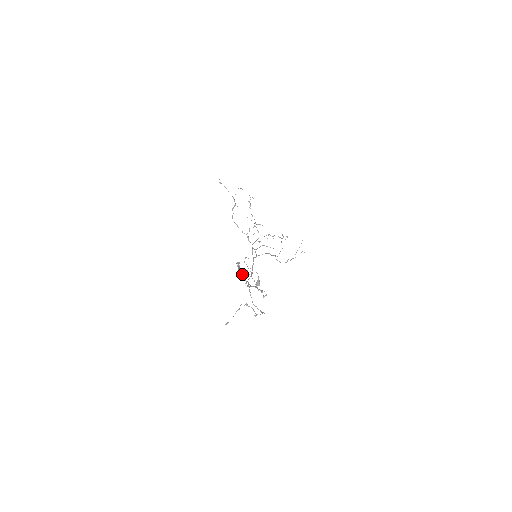
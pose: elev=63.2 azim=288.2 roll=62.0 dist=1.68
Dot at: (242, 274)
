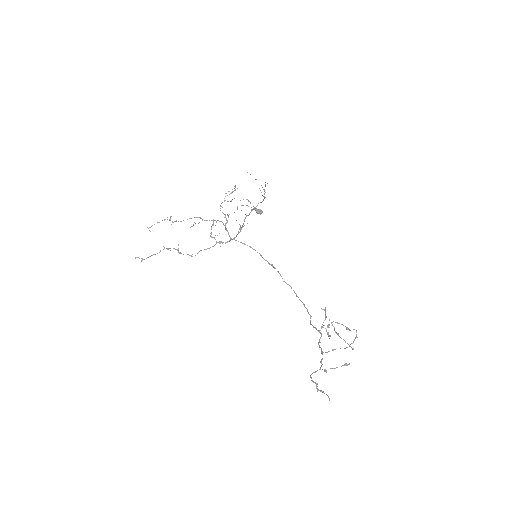
Dot at: occluded
